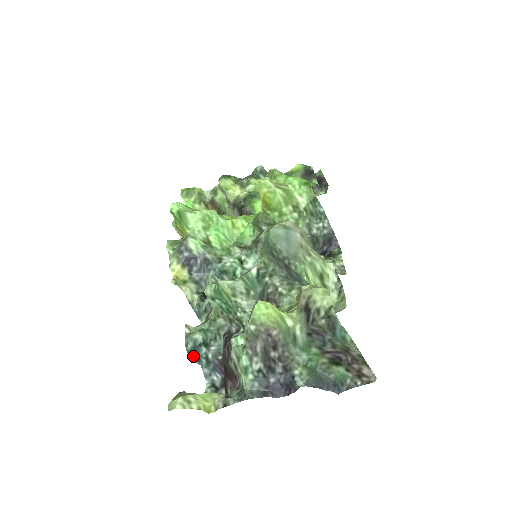
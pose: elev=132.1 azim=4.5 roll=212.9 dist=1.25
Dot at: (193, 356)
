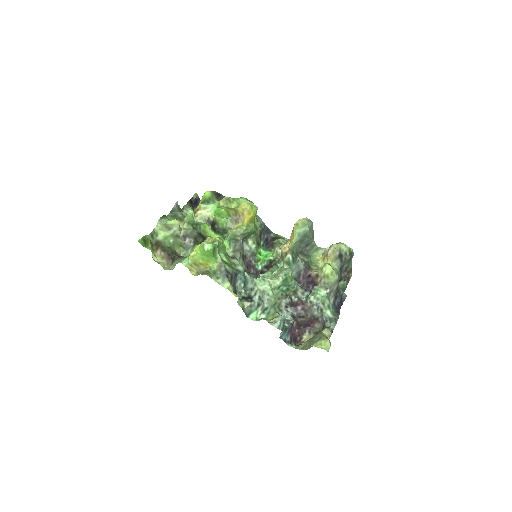
Dot at: occluded
